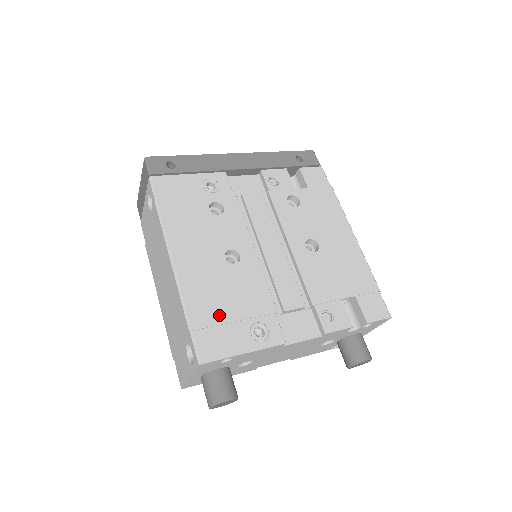
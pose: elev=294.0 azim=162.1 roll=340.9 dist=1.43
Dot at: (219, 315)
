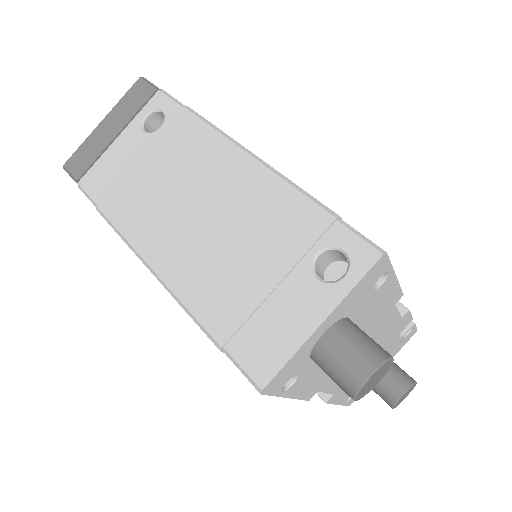
Dot at: occluded
